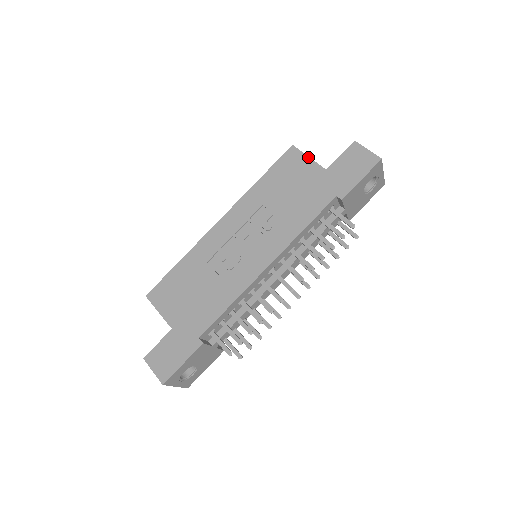
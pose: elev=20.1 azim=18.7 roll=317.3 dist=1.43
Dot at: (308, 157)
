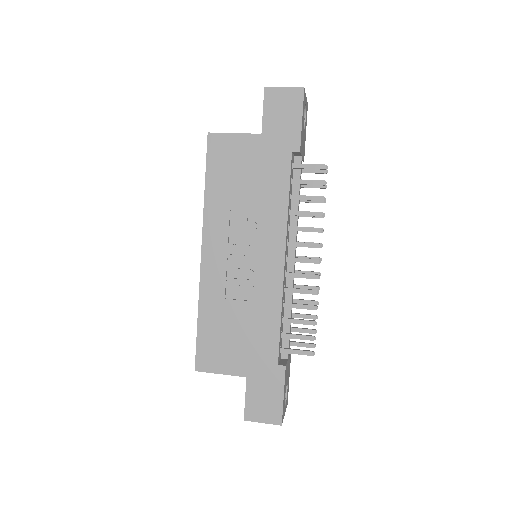
Dot at: (234, 134)
